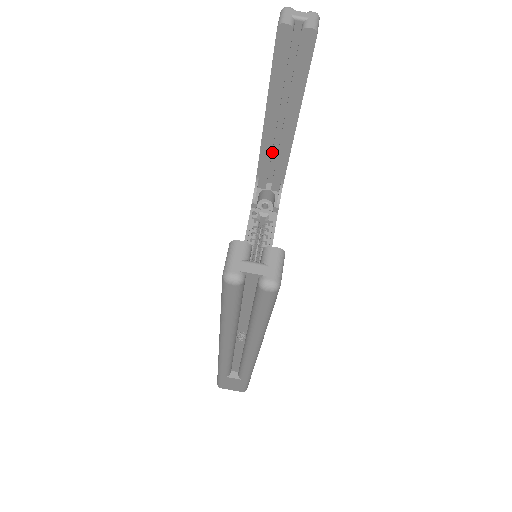
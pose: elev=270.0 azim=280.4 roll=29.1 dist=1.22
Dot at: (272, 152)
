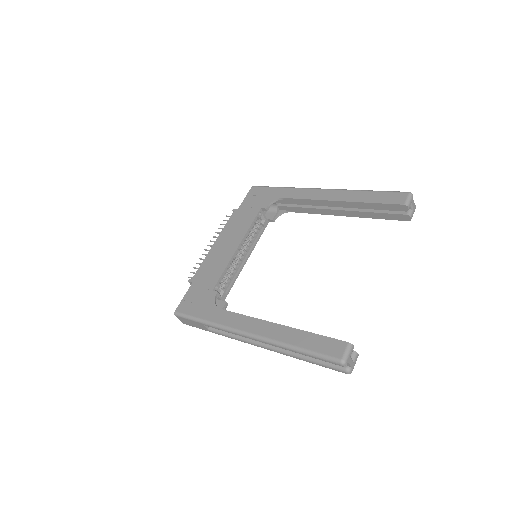
Dot at: occluded
